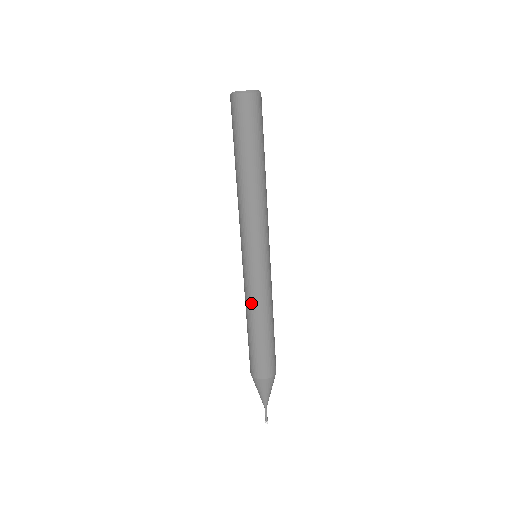
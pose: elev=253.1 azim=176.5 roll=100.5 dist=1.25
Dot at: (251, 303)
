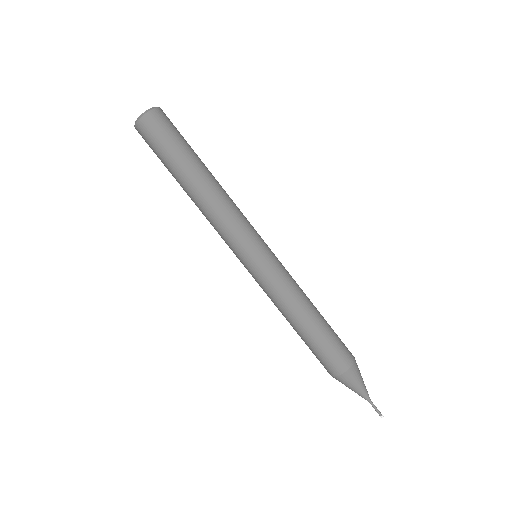
Dot at: (291, 296)
